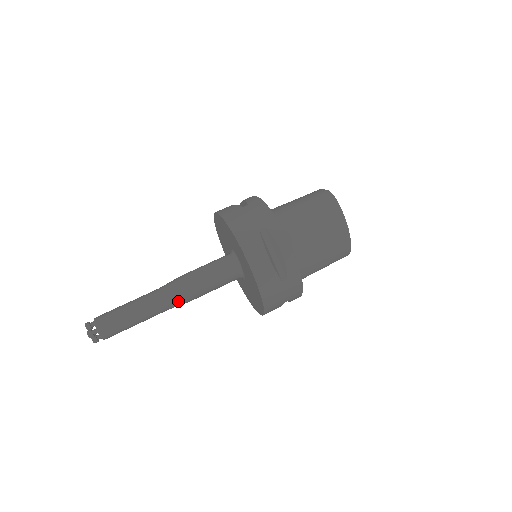
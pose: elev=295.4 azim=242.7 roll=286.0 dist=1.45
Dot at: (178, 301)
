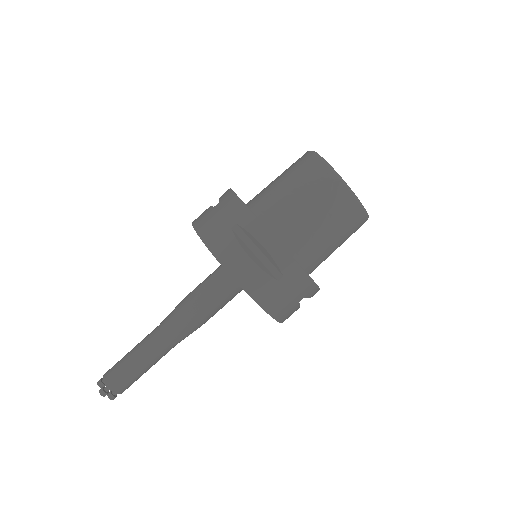
Dot at: (181, 333)
